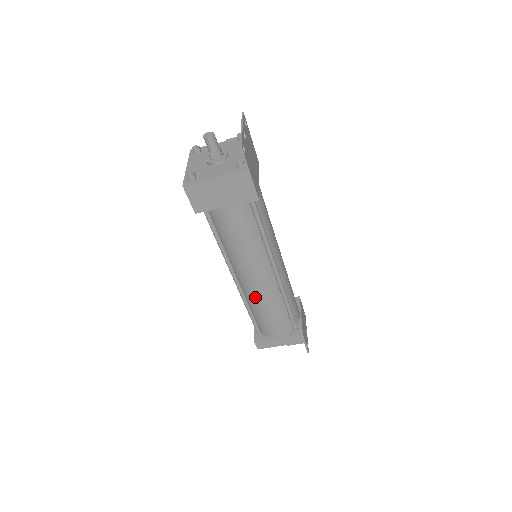
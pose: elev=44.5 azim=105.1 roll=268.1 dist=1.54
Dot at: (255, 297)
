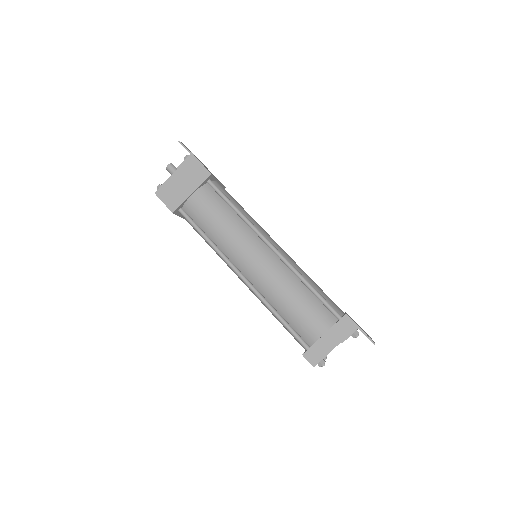
Dot at: (267, 285)
